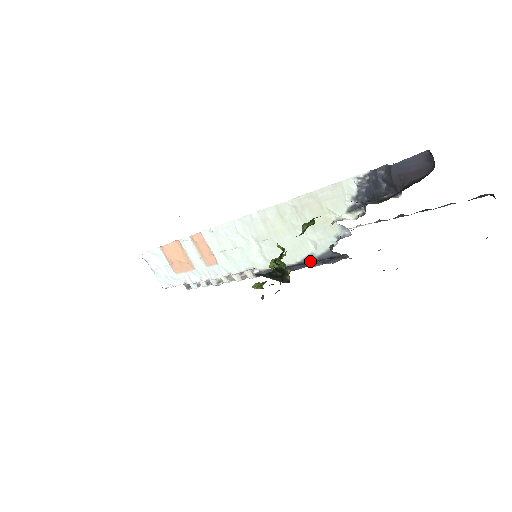
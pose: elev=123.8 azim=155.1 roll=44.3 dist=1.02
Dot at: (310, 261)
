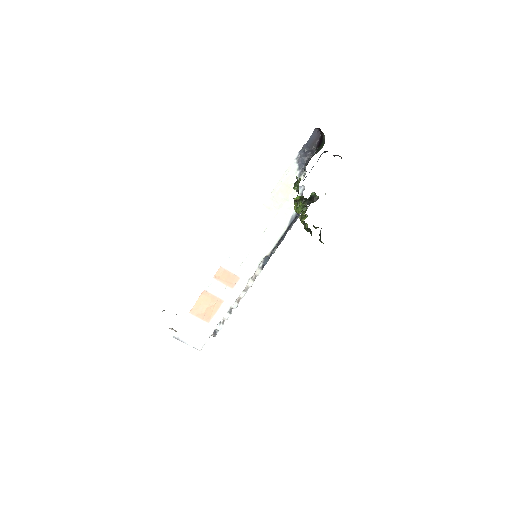
Dot at: (292, 221)
